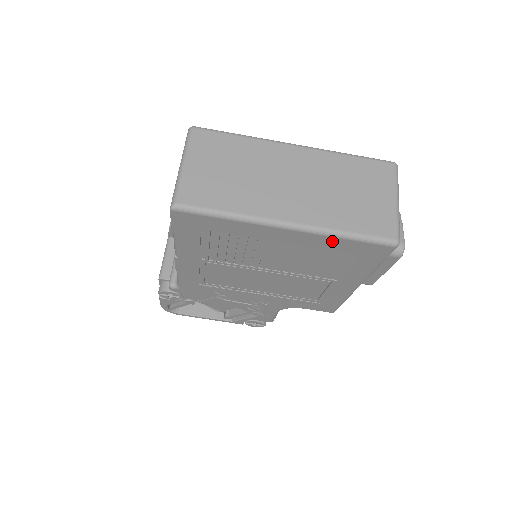
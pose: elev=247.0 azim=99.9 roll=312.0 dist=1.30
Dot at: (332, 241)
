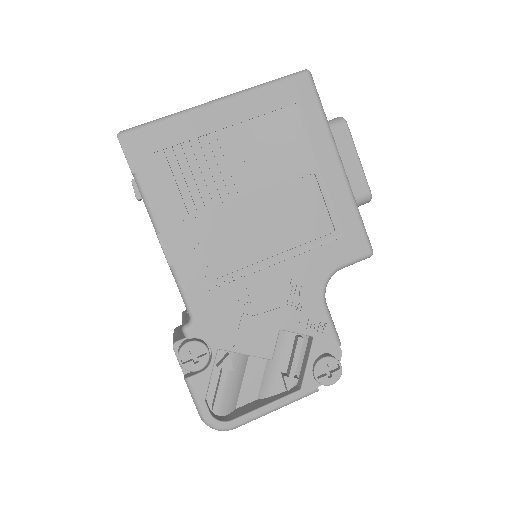
Dot at: (261, 97)
